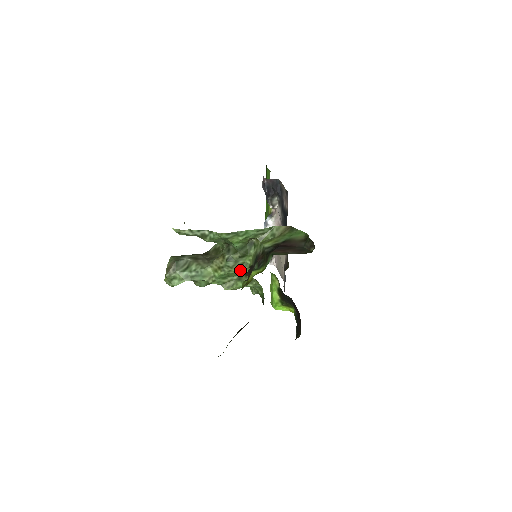
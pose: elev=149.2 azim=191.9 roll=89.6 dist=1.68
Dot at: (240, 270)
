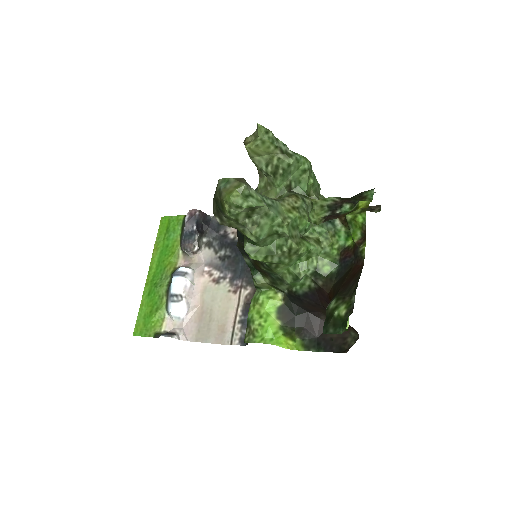
Dot at: occluded
